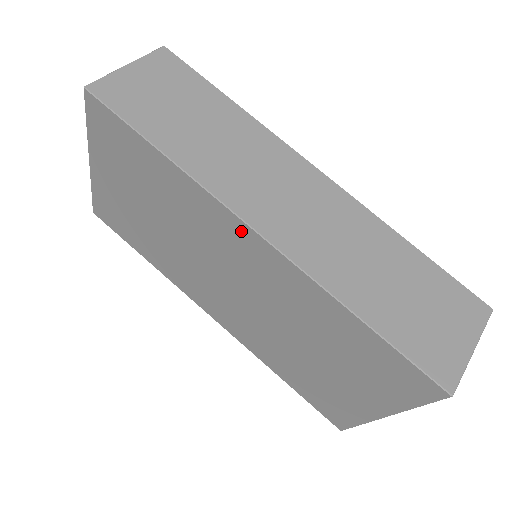
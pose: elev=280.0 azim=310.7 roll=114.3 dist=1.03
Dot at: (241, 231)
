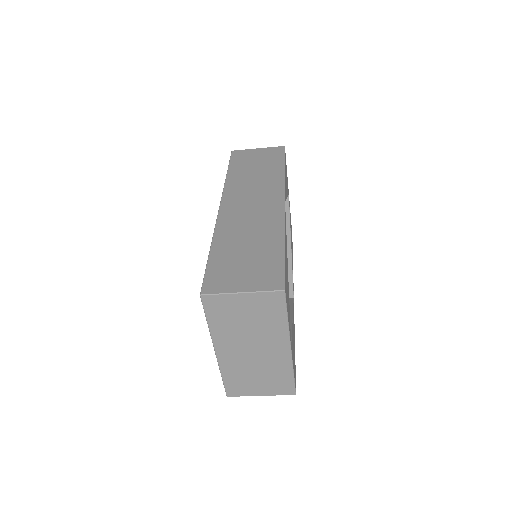
Dot at: occluded
